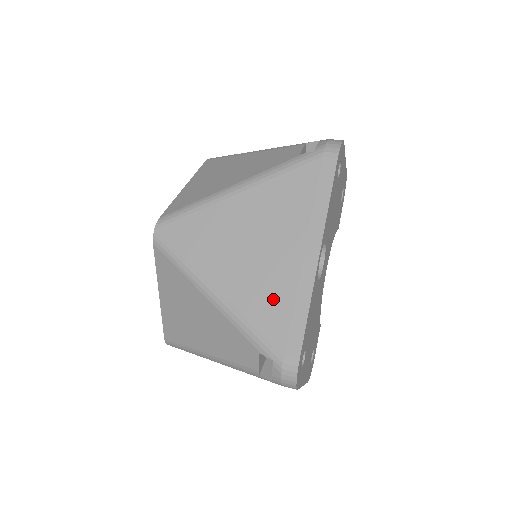
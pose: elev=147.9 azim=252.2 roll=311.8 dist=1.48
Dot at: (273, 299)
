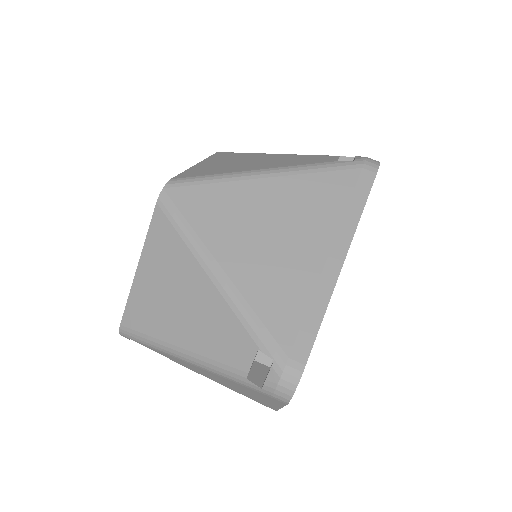
Dot at: (287, 292)
